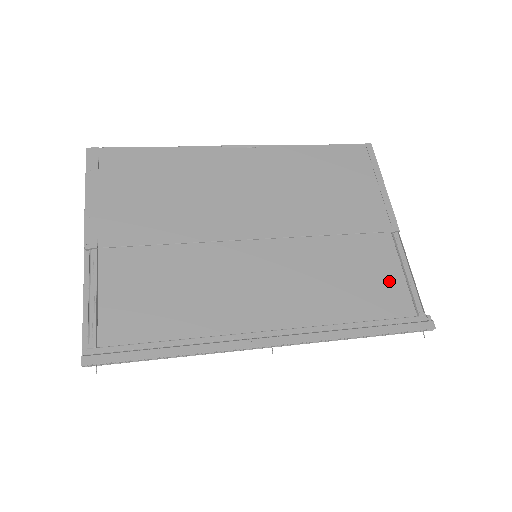
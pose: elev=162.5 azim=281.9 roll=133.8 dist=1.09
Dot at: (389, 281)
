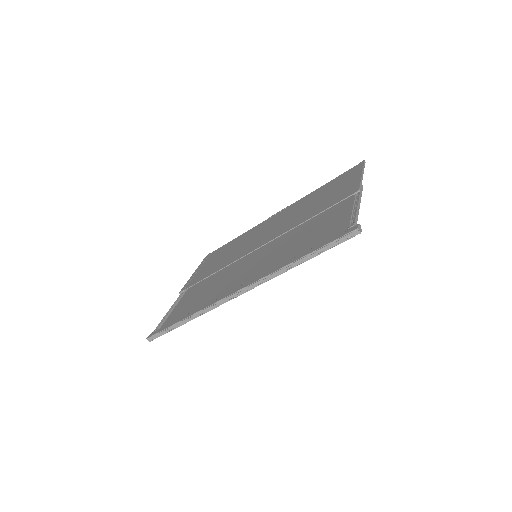
Dot at: (338, 222)
